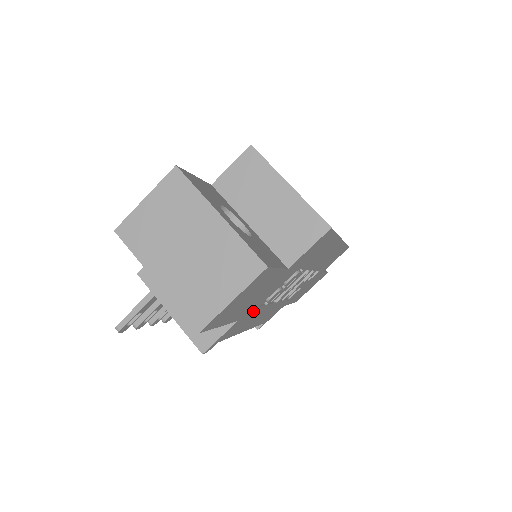
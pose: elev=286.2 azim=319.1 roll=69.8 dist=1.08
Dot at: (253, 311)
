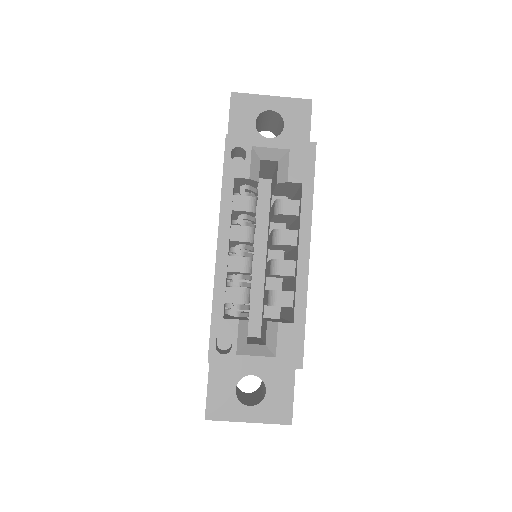
Dot at: occluded
